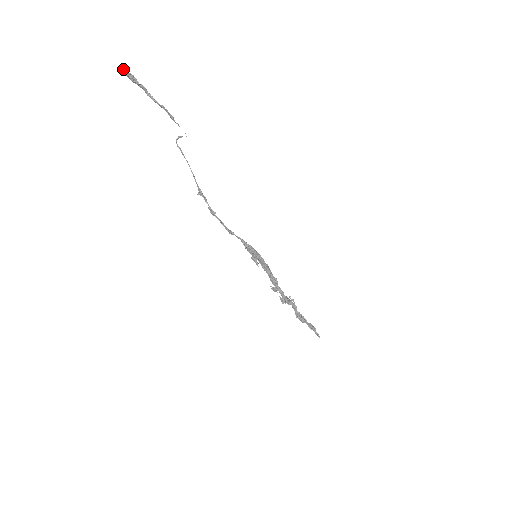
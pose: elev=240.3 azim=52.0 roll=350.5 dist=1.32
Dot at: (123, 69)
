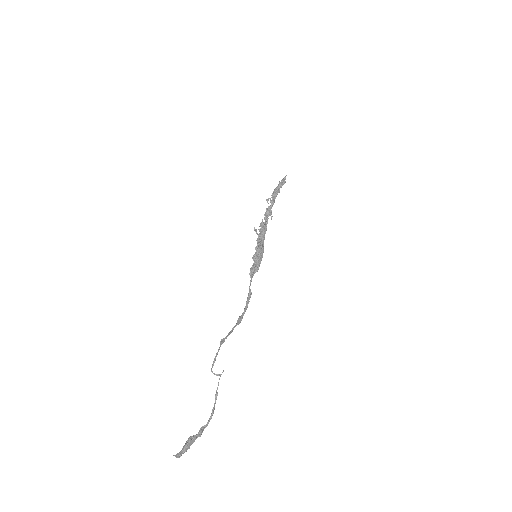
Dot at: occluded
